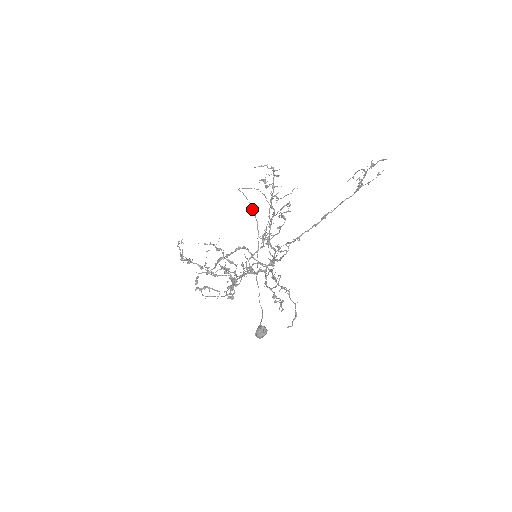
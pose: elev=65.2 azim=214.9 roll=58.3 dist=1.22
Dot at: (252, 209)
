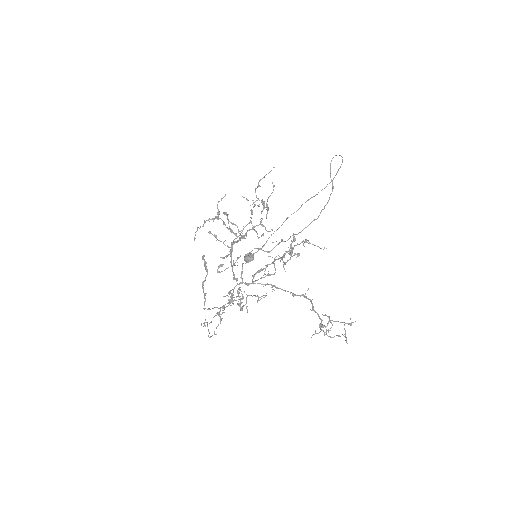
Dot at: (339, 168)
